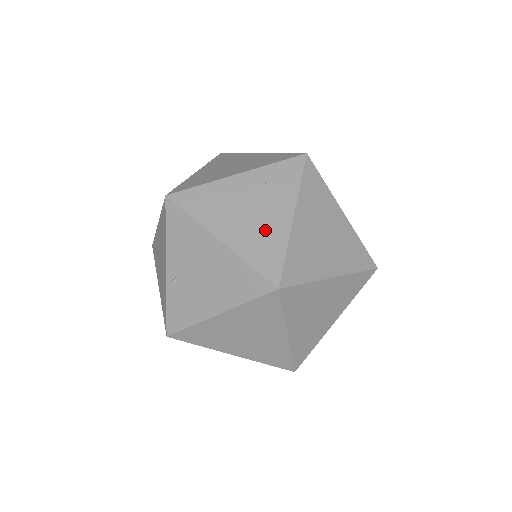
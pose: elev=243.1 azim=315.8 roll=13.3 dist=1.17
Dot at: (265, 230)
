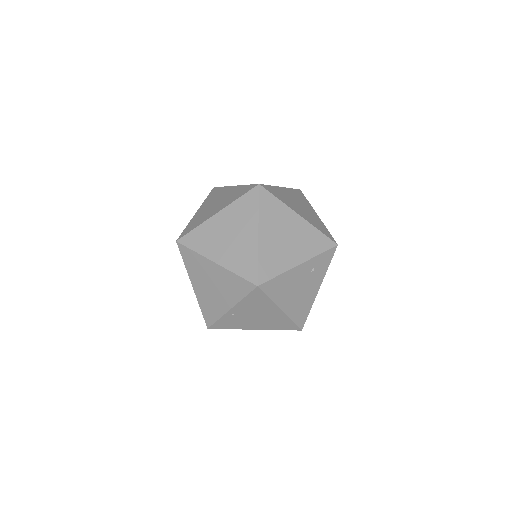
Dot at: (305, 300)
